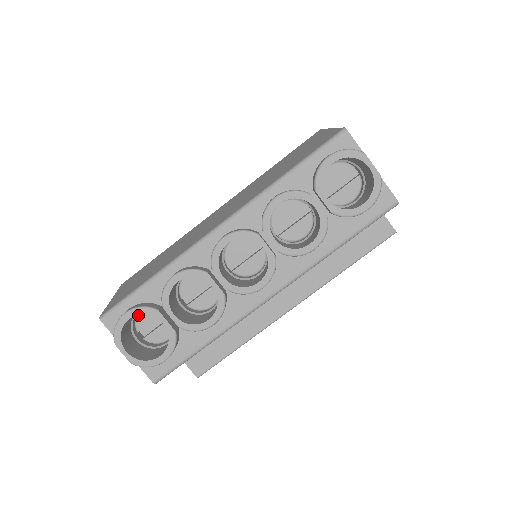
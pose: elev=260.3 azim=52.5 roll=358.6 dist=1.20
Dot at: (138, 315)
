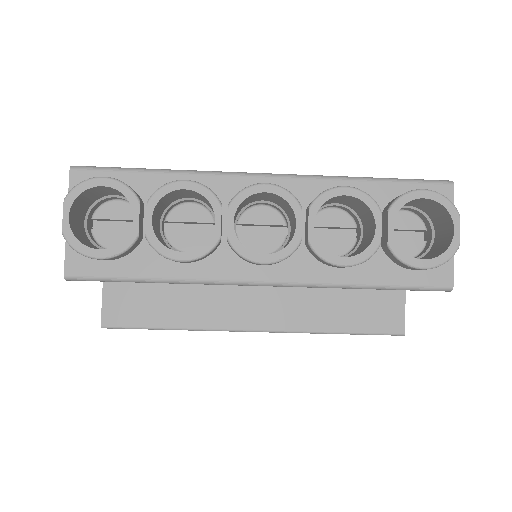
Dot at: (108, 202)
